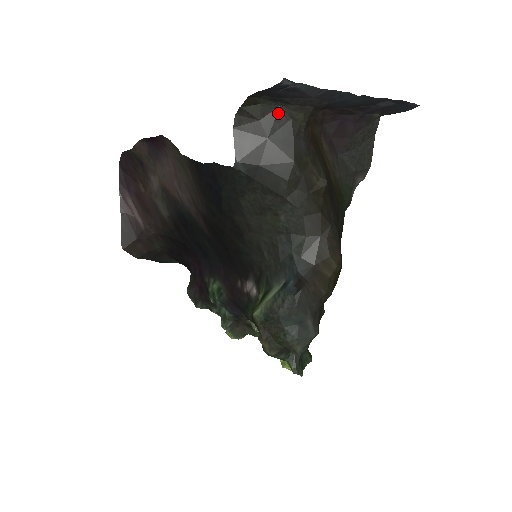
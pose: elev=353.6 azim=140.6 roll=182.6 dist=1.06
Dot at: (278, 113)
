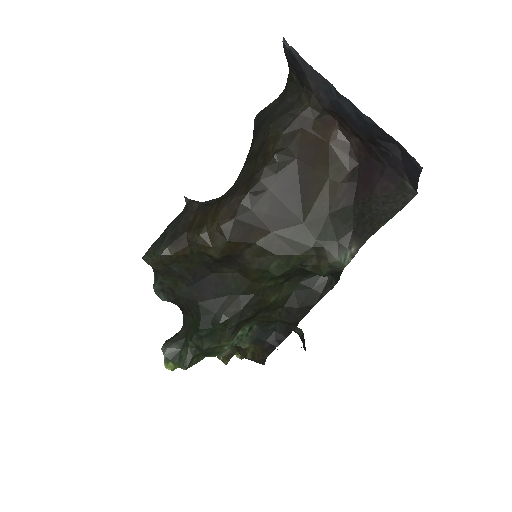
Dot at: (297, 92)
